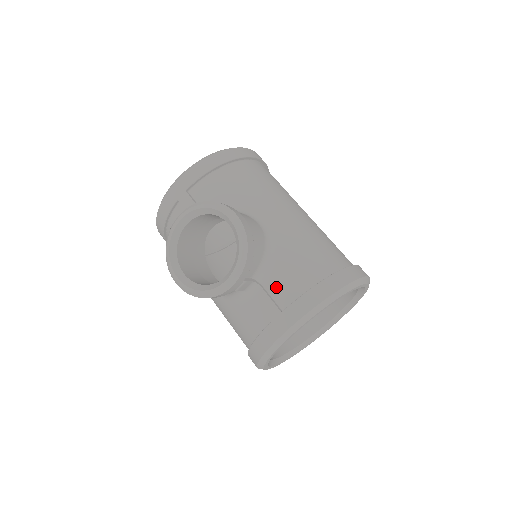
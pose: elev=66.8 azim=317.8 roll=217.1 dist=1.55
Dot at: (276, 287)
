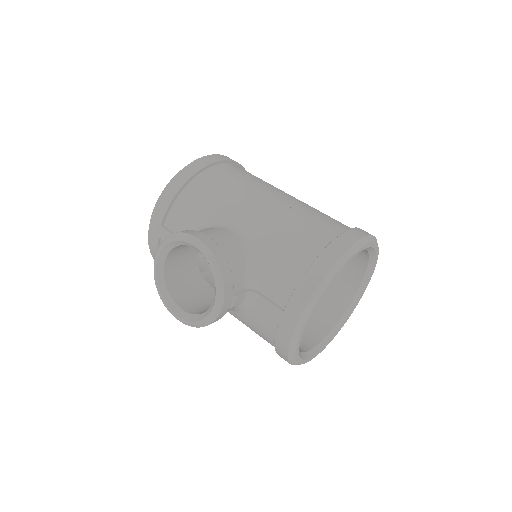
Dot at: (270, 288)
